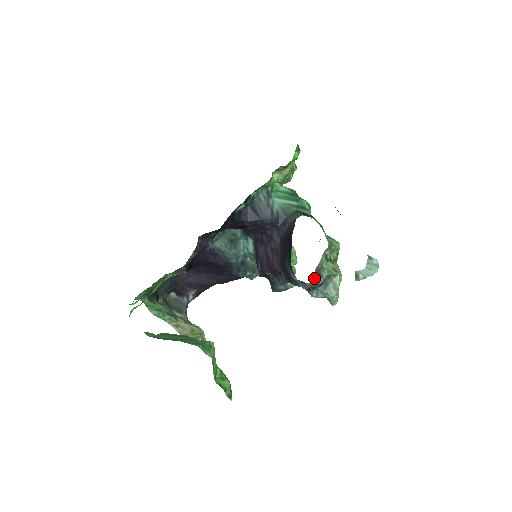
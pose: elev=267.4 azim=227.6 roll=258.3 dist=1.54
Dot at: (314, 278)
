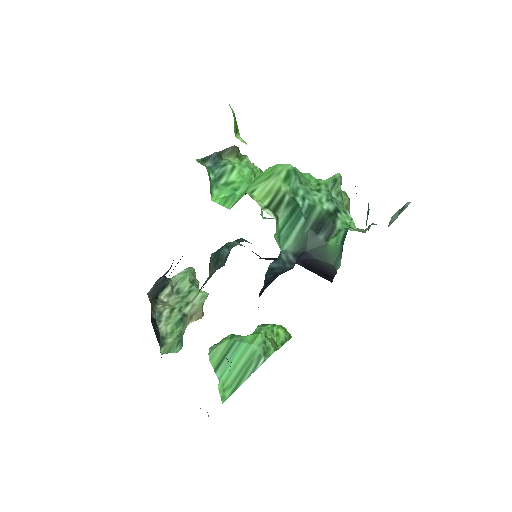
Dot at: occluded
